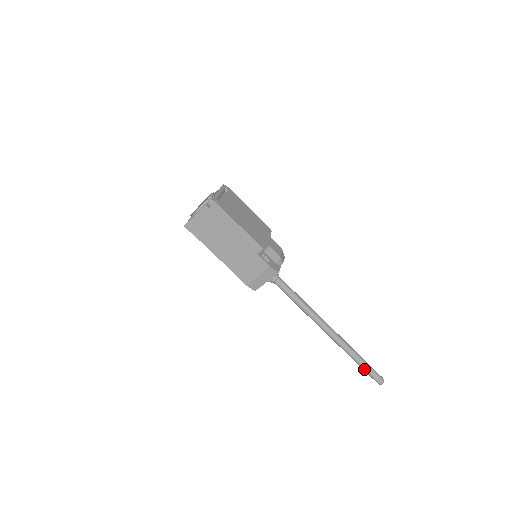
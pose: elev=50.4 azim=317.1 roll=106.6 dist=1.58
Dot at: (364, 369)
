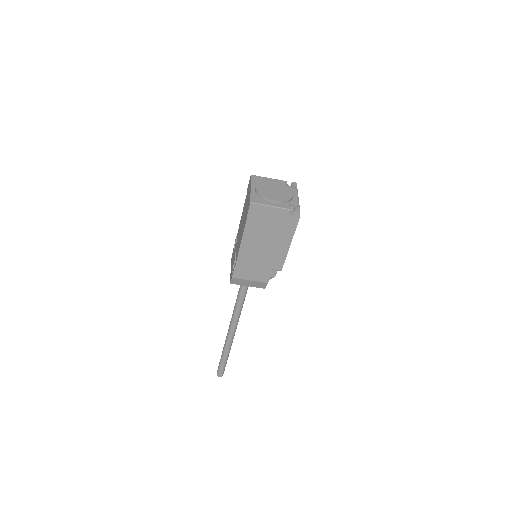
Dot at: (222, 364)
